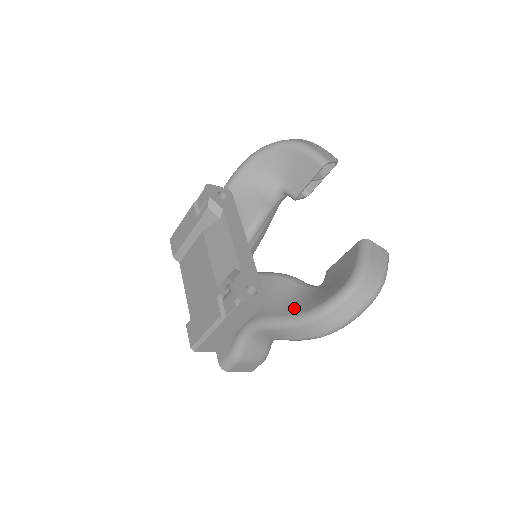
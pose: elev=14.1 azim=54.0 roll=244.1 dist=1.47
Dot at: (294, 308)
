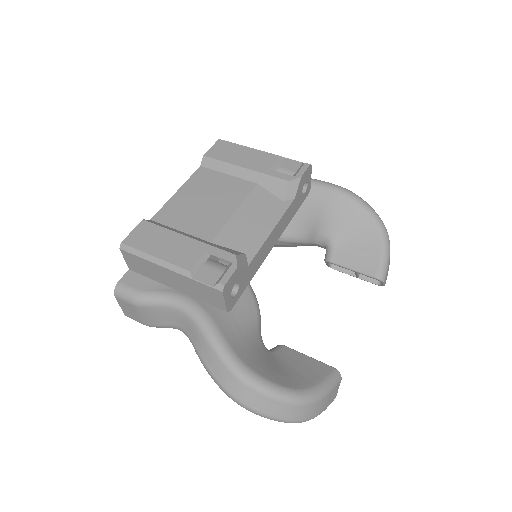
Dot at: (239, 346)
